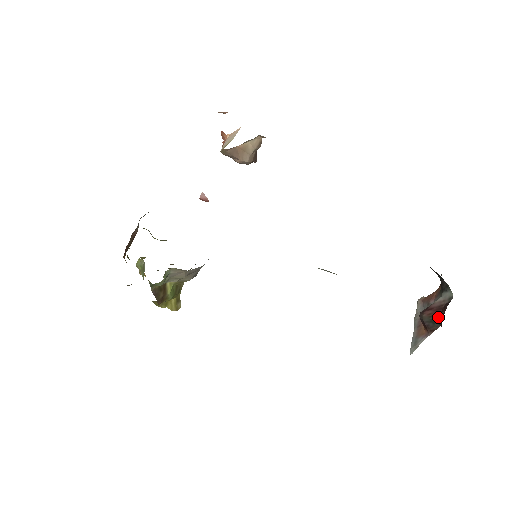
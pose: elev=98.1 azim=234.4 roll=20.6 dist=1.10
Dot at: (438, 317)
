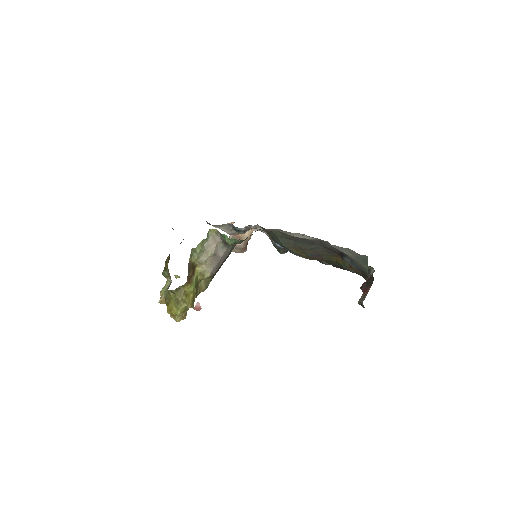
Dot at: (371, 280)
